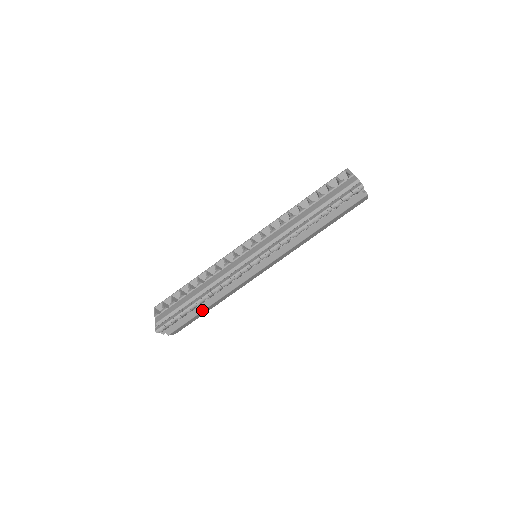
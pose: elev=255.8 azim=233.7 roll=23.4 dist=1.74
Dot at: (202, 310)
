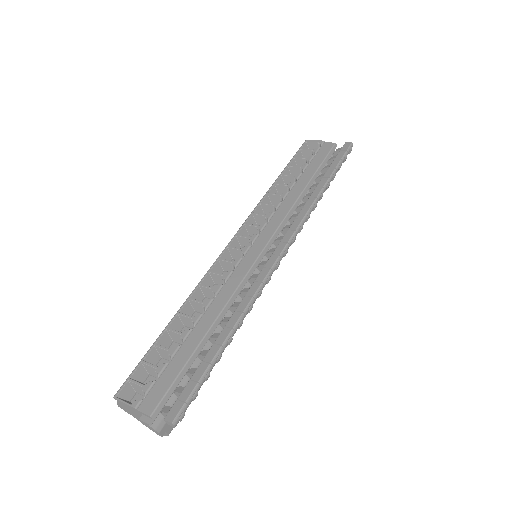
Dot at: occluded
